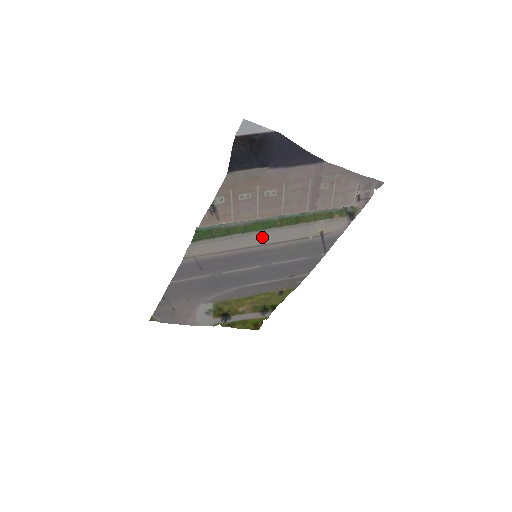
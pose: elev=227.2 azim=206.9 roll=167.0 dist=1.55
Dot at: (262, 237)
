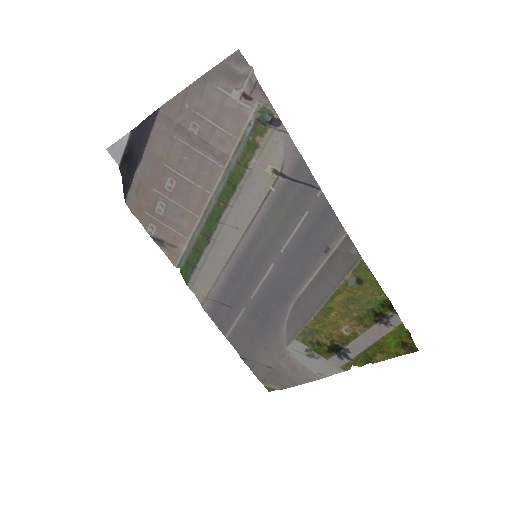
Dot at: (230, 232)
